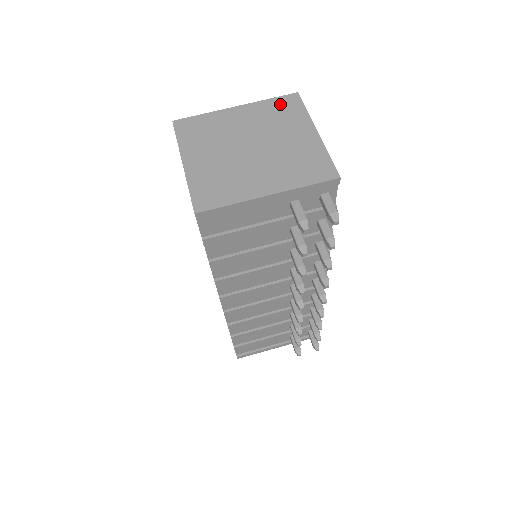
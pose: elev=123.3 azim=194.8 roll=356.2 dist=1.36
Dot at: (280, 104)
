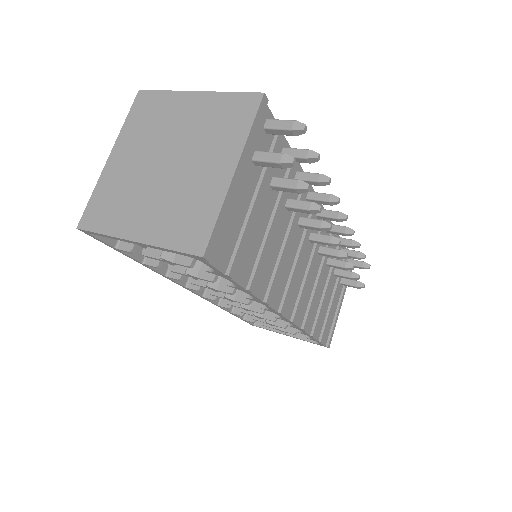
Dot at: (139, 113)
